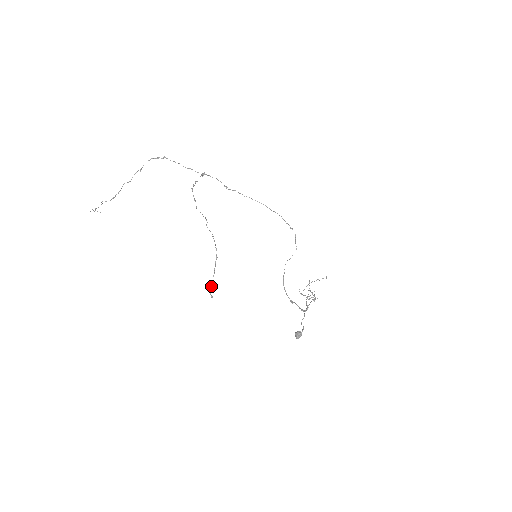
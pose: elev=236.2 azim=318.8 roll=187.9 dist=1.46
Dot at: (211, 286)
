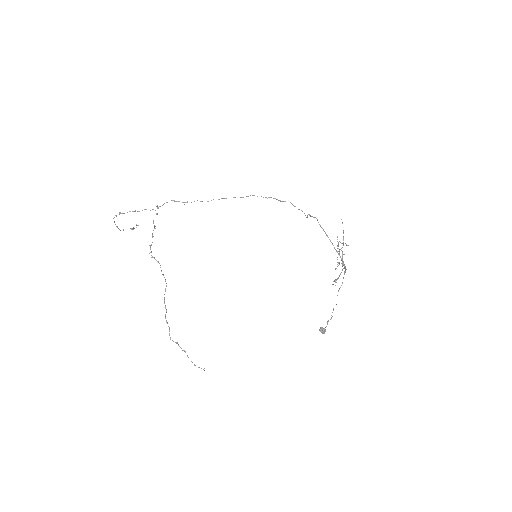
Dot at: occluded
